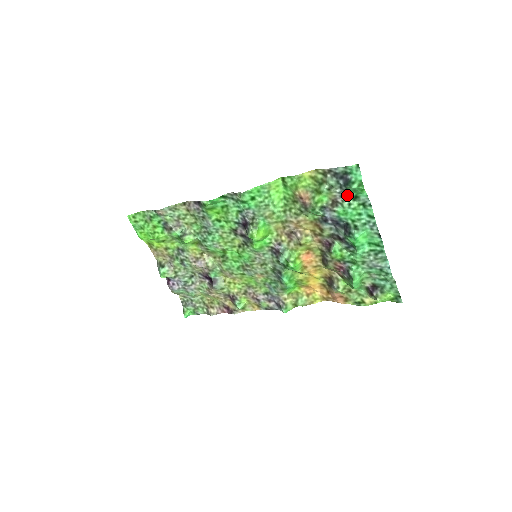
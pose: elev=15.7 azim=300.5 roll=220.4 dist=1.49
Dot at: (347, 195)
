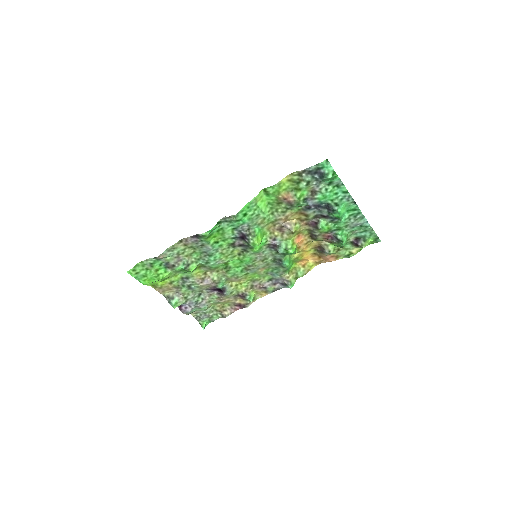
Dot at: (322, 184)
